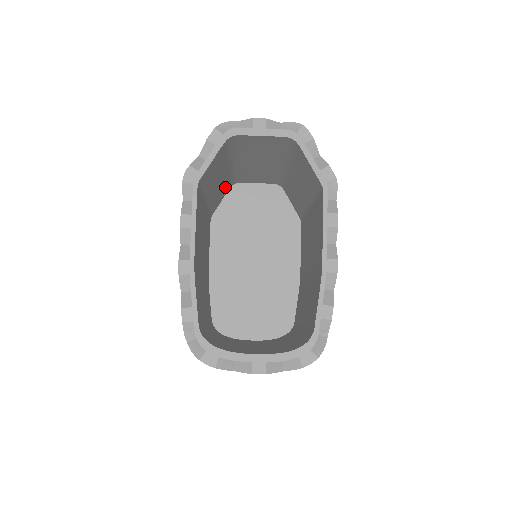
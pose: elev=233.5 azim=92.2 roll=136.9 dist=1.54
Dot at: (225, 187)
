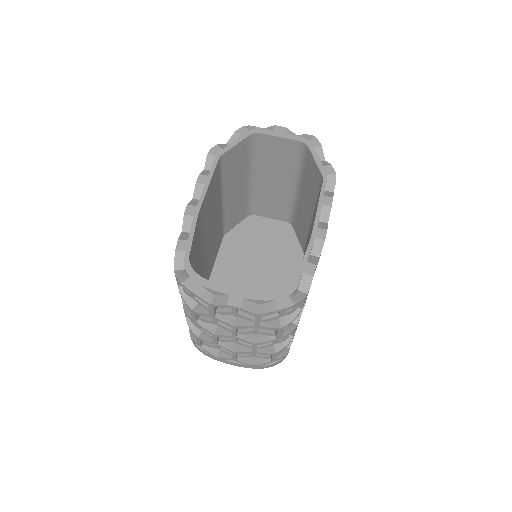
Dot at: (242, 208)
